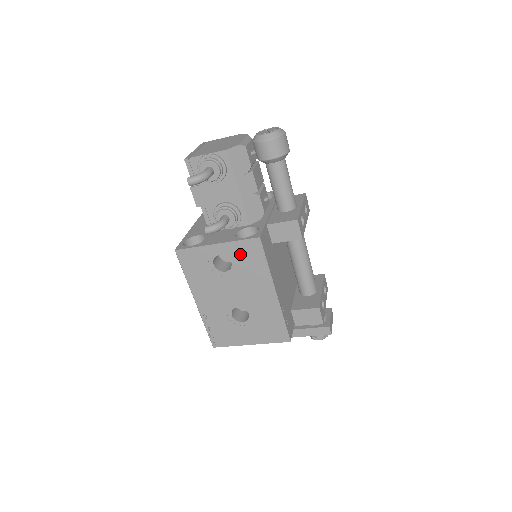
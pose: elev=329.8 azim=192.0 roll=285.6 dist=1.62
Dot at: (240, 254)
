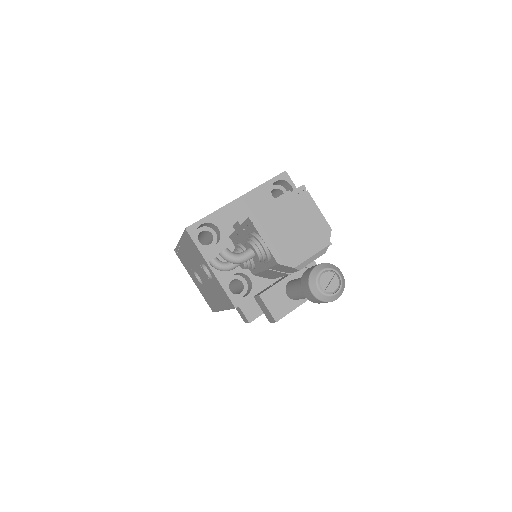
Dot at: (219, 288)
